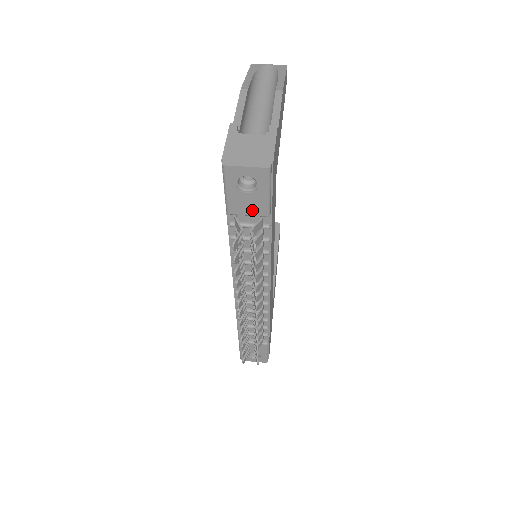
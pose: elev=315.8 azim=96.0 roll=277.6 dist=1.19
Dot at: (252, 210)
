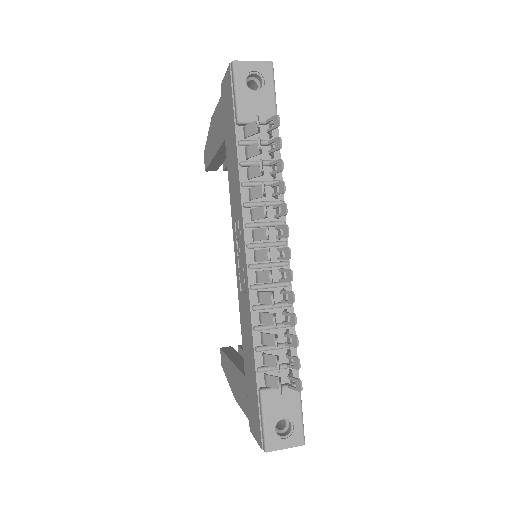
Dot at: (261, 114)
